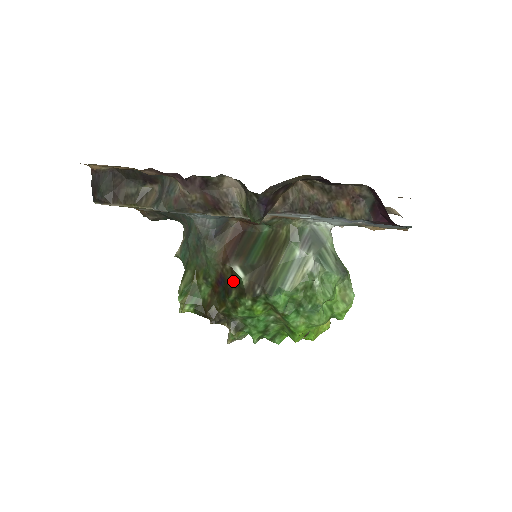
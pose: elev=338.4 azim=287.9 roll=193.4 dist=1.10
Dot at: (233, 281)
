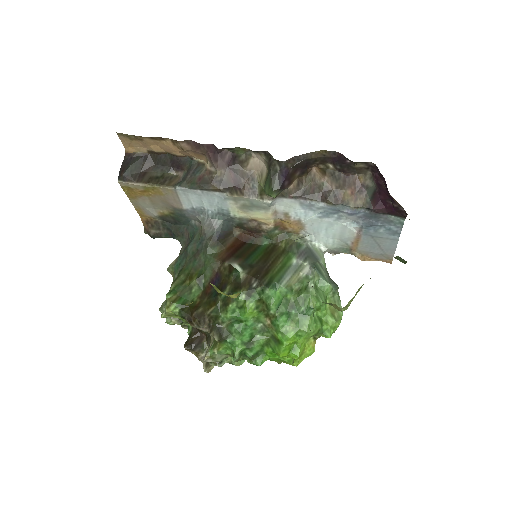
Dot at: (230, 276)
